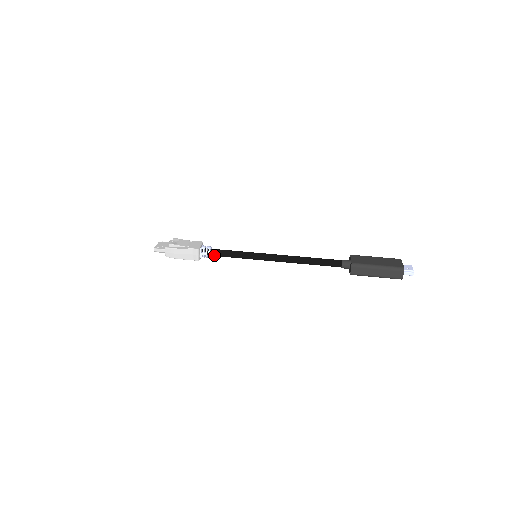
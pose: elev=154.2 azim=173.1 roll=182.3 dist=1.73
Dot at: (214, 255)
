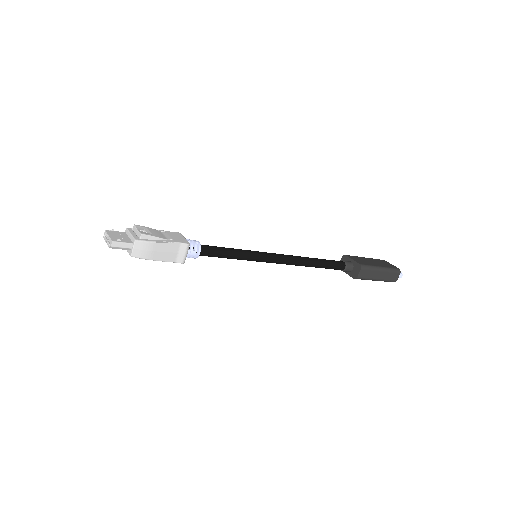
Dot at: (203, 254)
